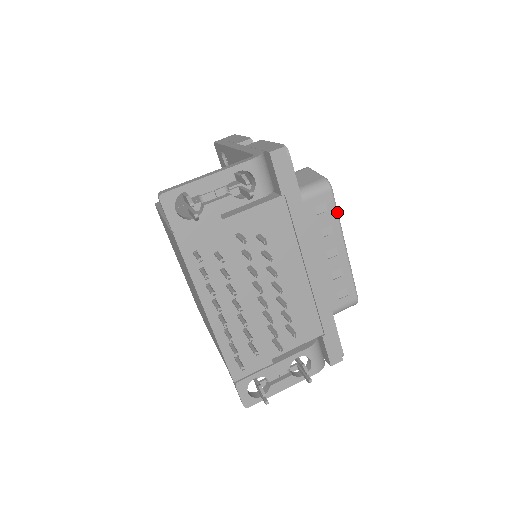
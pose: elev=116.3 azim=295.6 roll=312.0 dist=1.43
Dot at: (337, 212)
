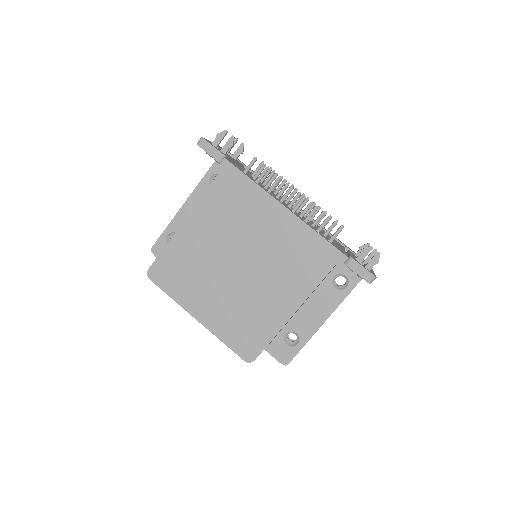
Dot at: occluded
